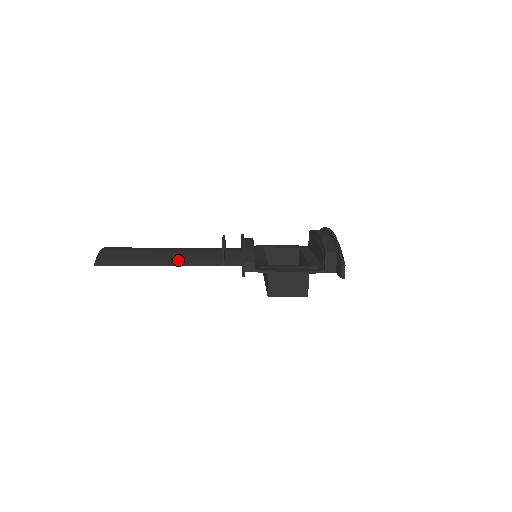
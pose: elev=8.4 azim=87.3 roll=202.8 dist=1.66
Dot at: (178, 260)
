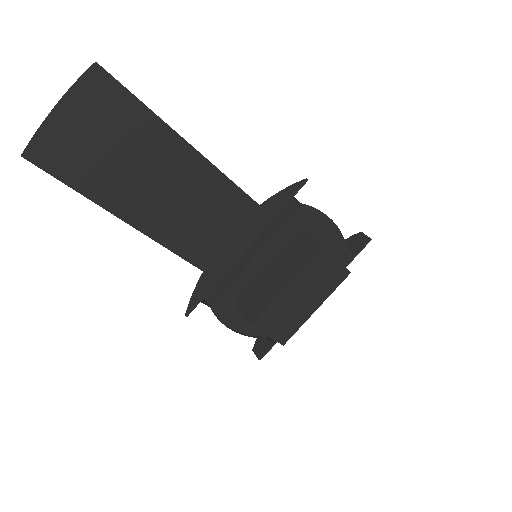
Dot at: (201, 167)
